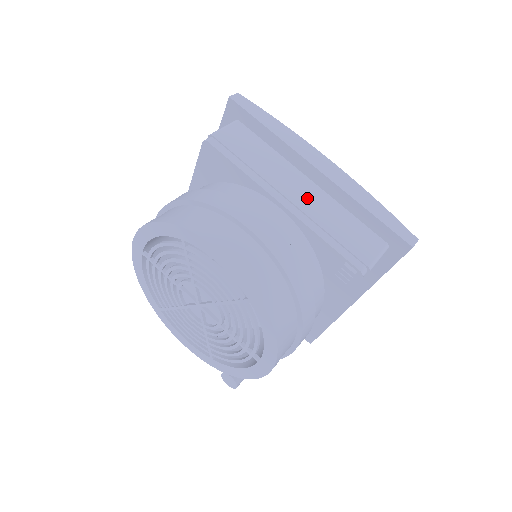
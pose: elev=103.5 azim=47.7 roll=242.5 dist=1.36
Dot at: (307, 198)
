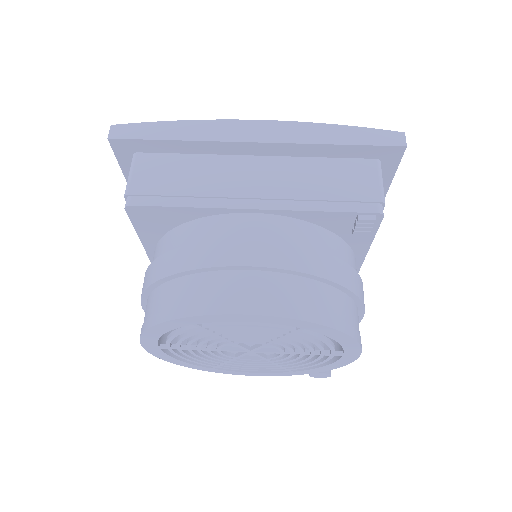
Dot at: (270, 180)
